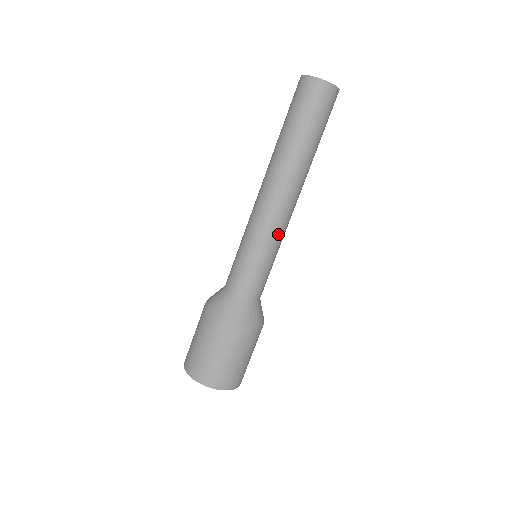
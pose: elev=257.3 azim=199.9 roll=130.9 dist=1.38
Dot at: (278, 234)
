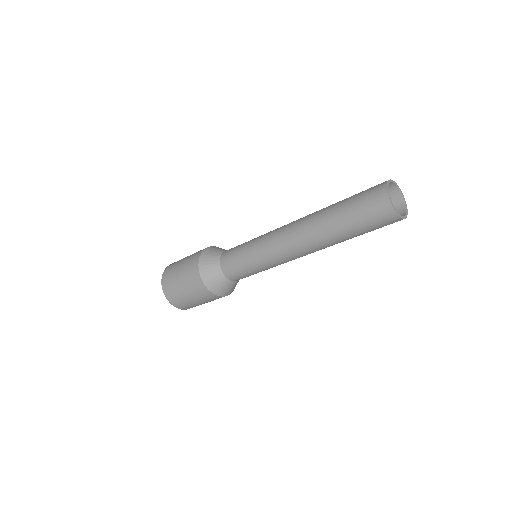
Dot at: (283, 263)
